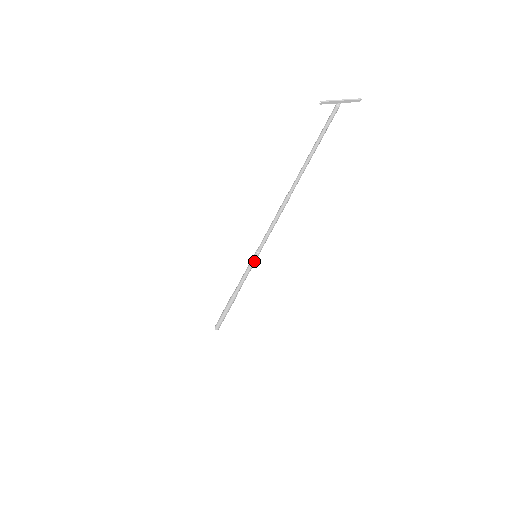
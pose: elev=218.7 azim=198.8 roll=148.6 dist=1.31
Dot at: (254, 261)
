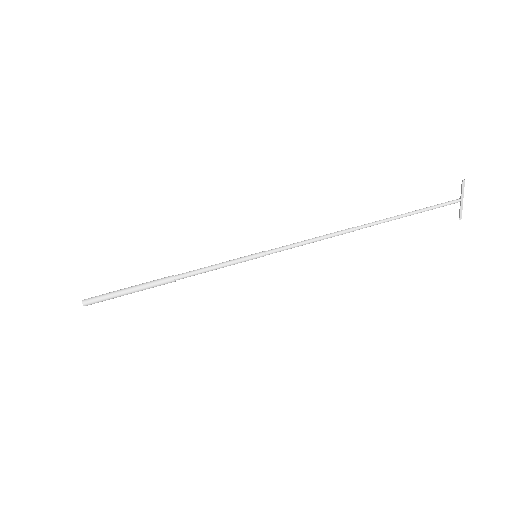
Dot at: (249, 258)
